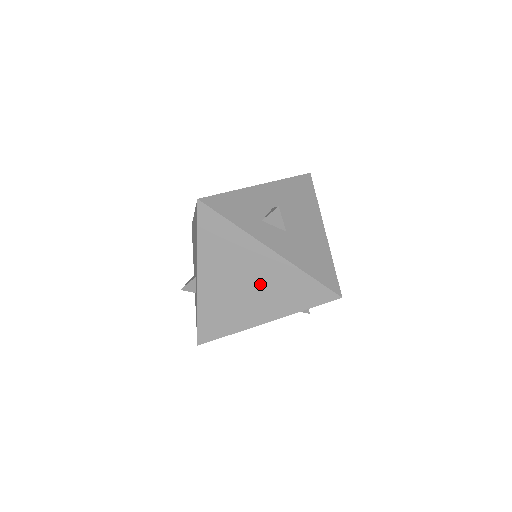
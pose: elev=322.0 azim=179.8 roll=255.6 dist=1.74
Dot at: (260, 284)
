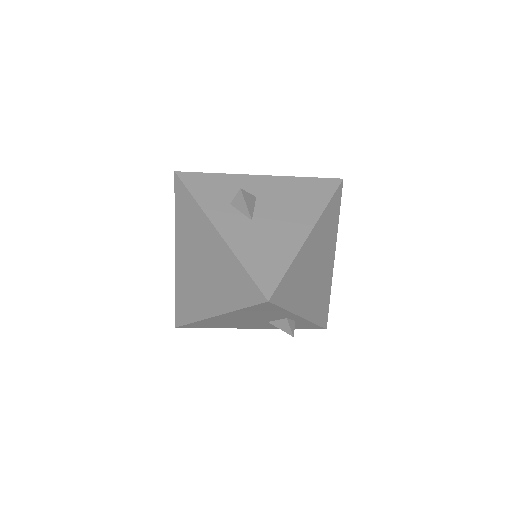
Dot at: (210, 269)
